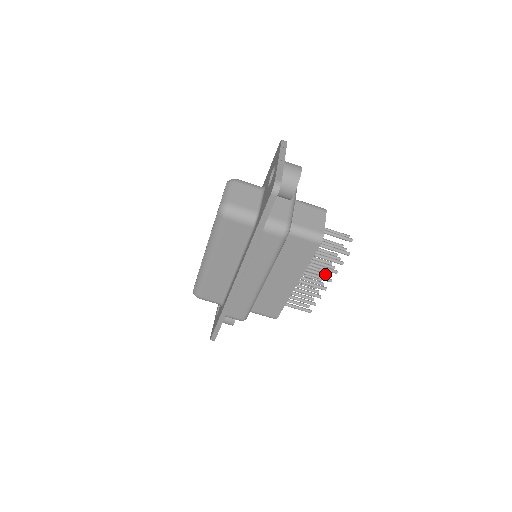
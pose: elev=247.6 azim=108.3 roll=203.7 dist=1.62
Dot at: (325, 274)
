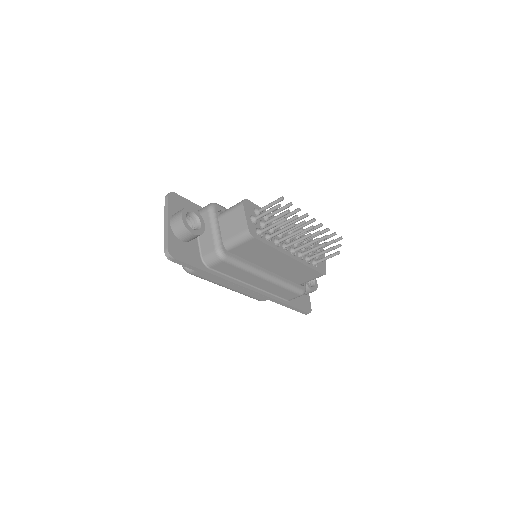
Dot at: (308, 228)
